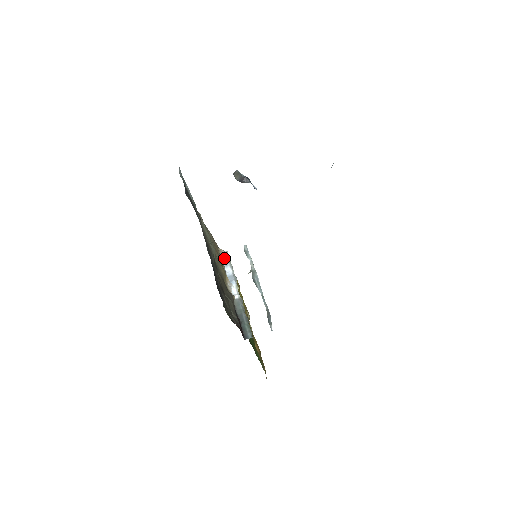
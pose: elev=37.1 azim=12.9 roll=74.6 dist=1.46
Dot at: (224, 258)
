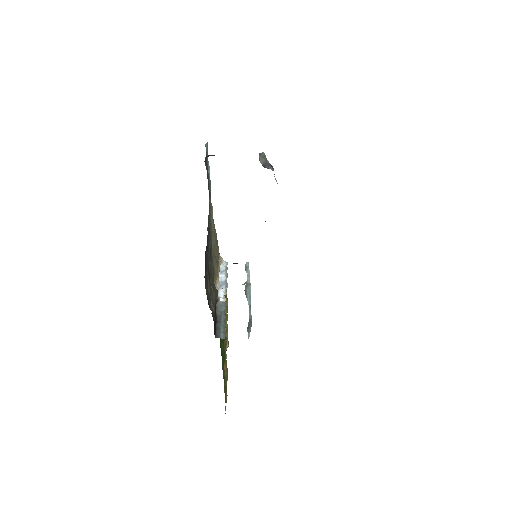
Dot at: (222, 266)
